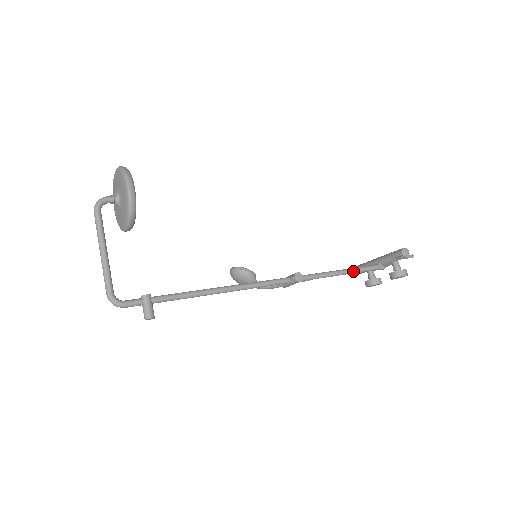
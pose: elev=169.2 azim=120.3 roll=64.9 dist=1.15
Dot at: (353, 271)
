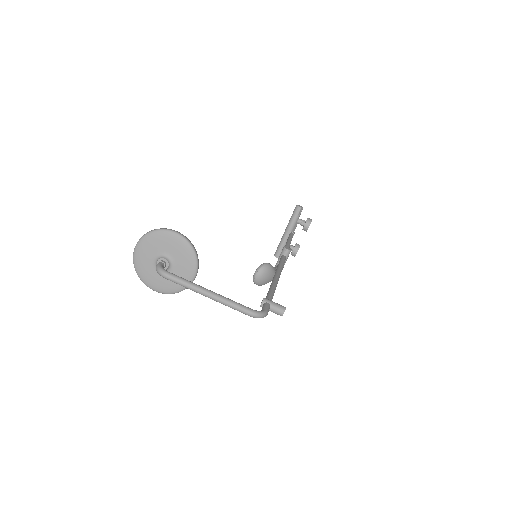
Dot at: (291, 240)
